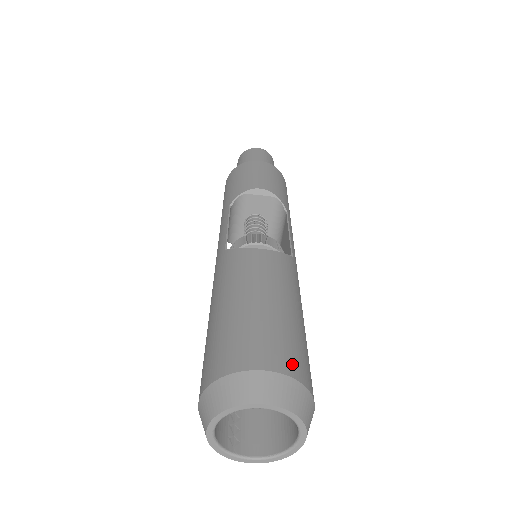
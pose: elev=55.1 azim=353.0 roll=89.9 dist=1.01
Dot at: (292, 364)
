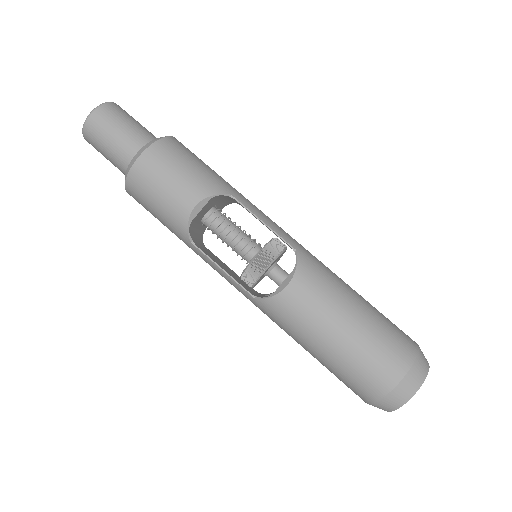
Dot at: (402, 358)
